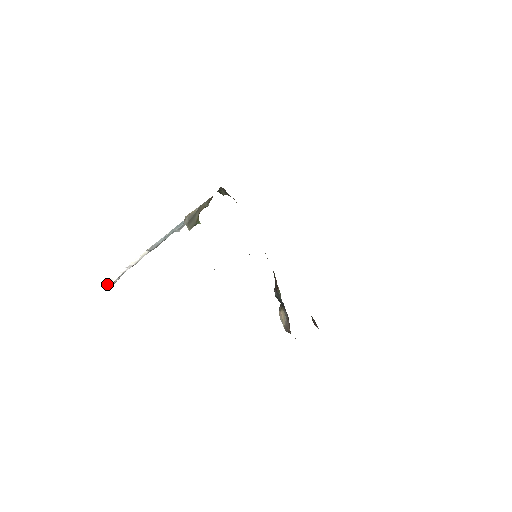
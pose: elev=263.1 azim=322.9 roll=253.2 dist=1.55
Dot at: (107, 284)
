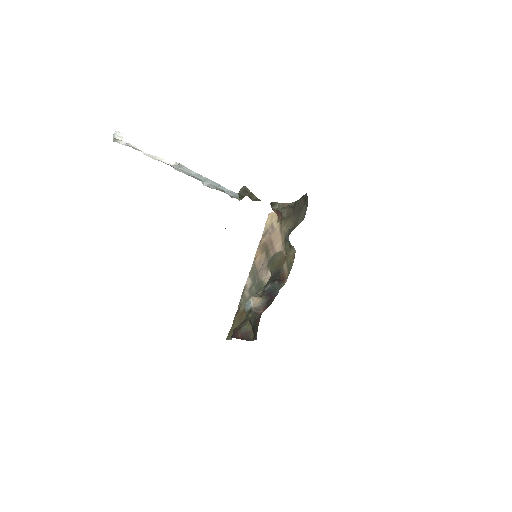
Dot at: (117, 133)
